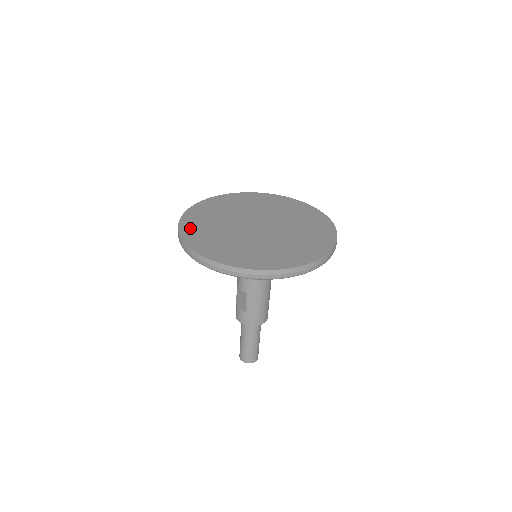
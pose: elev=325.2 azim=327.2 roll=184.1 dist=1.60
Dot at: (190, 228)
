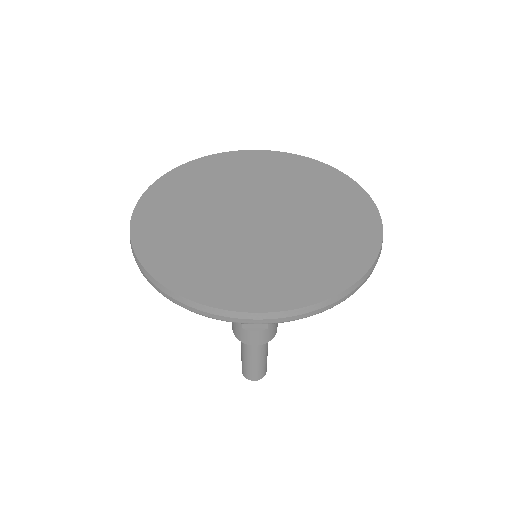
Dot at: (211, 289)
